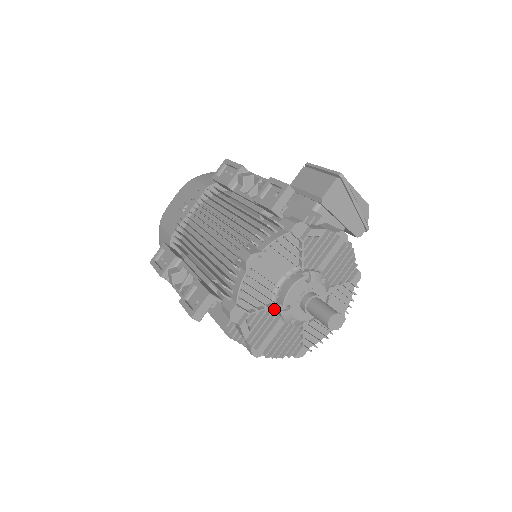
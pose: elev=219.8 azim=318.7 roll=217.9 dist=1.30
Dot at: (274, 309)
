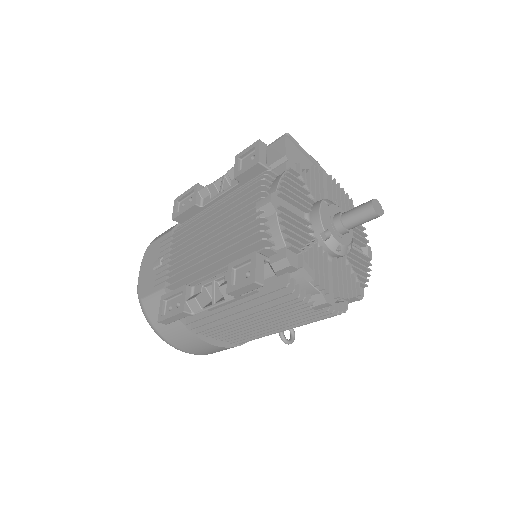
Dot at: (317, 244)
